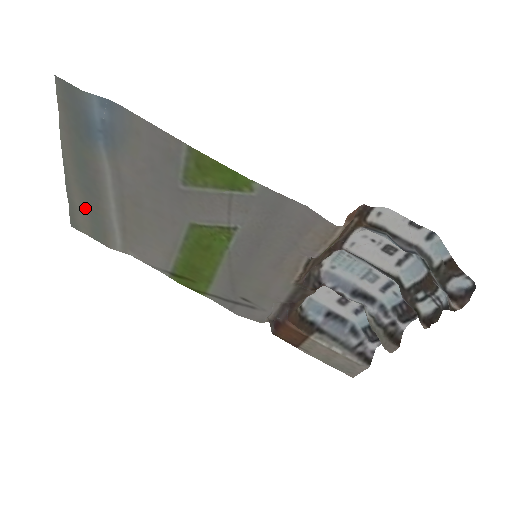
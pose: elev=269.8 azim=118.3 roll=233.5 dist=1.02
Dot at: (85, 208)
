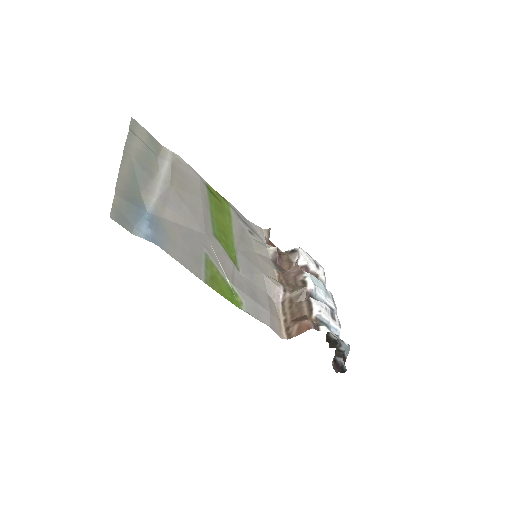
Dot at: (141, 149)
